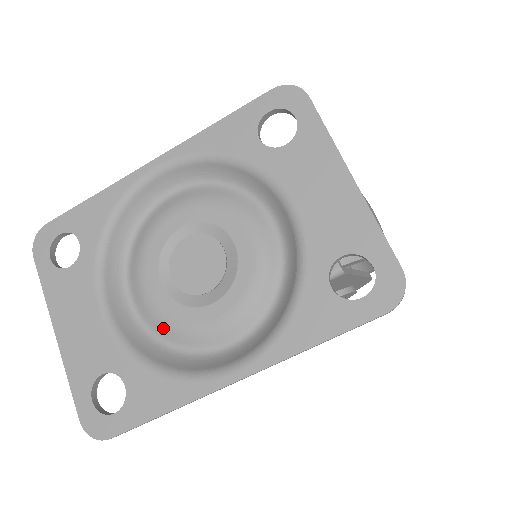
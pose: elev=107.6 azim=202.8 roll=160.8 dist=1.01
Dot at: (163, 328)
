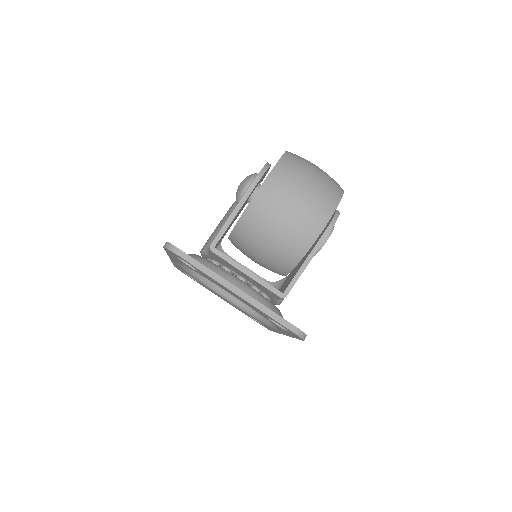
Dot at: occluded
